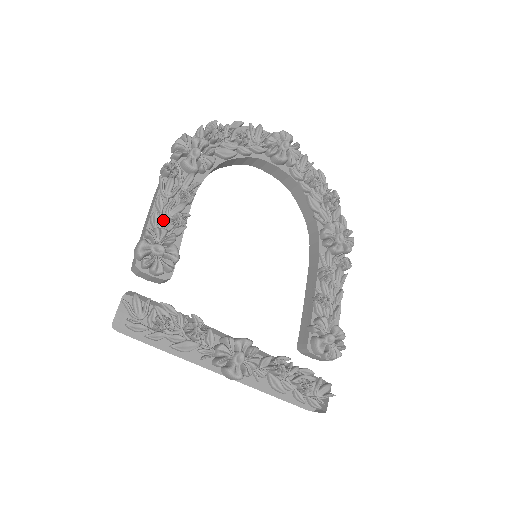
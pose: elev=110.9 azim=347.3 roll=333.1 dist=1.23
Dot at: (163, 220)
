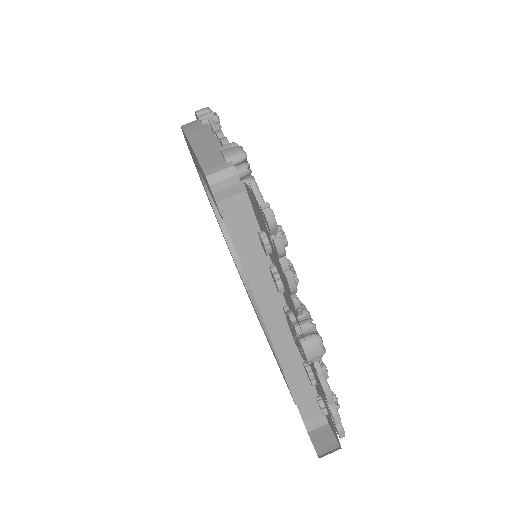
Dot at: occluded
